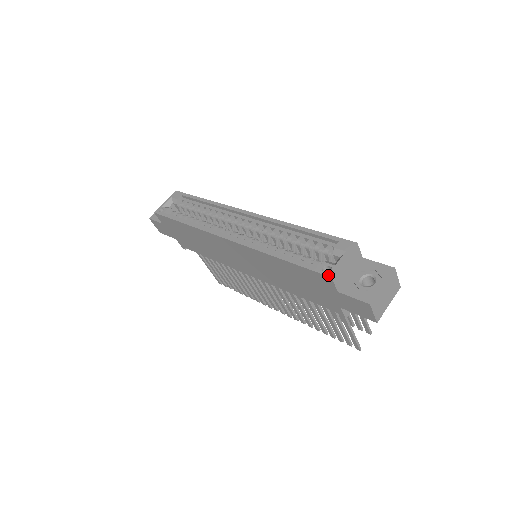
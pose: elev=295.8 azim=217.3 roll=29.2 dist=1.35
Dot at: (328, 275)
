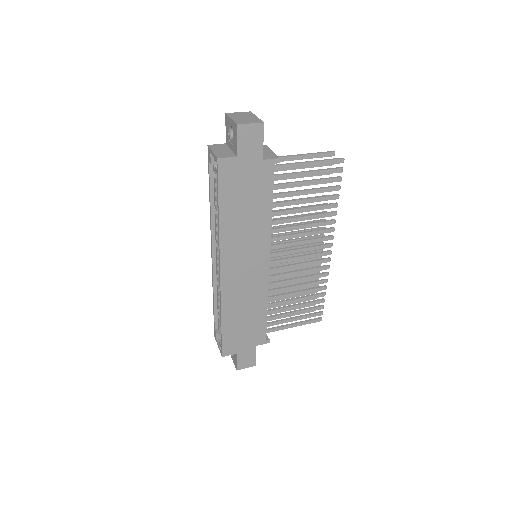
Dot at: (217, 162)
